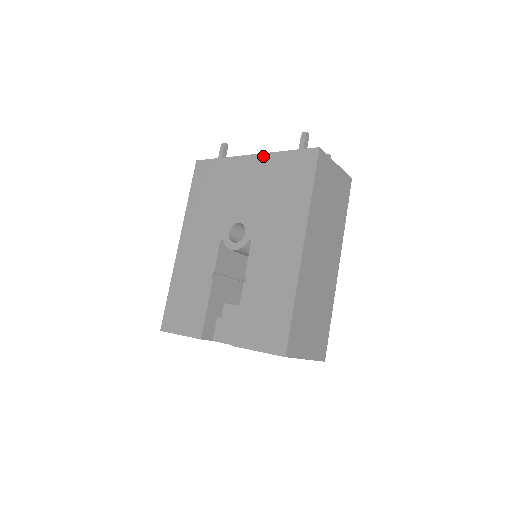
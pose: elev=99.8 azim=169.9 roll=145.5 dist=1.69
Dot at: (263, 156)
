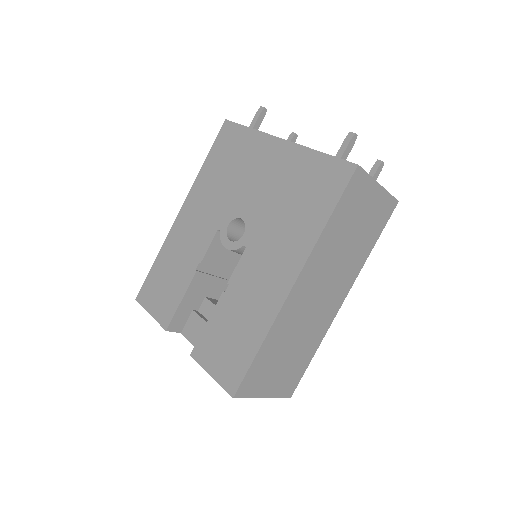
Dot at: (293, 147)
